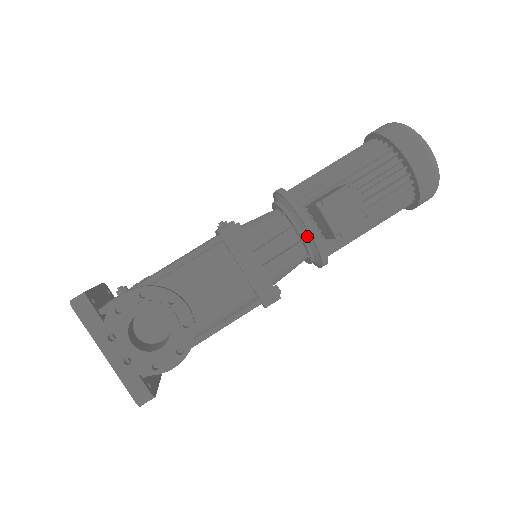
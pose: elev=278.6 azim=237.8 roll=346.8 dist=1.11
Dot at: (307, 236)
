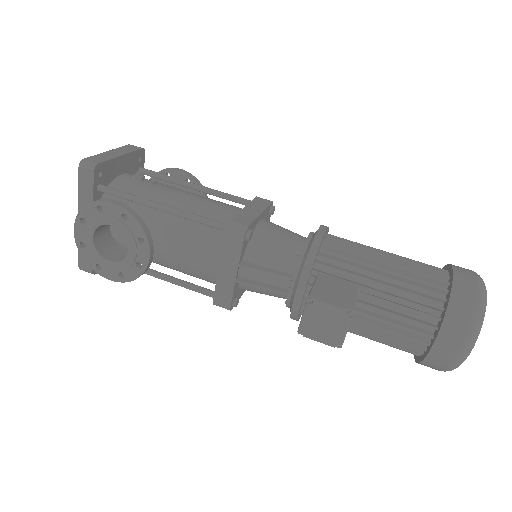
Dot at: (293, 296)
